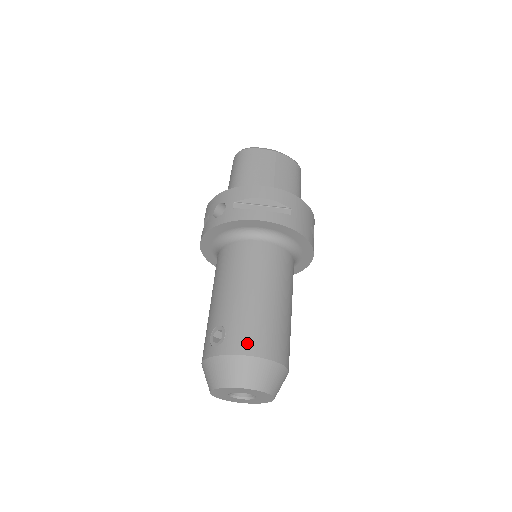
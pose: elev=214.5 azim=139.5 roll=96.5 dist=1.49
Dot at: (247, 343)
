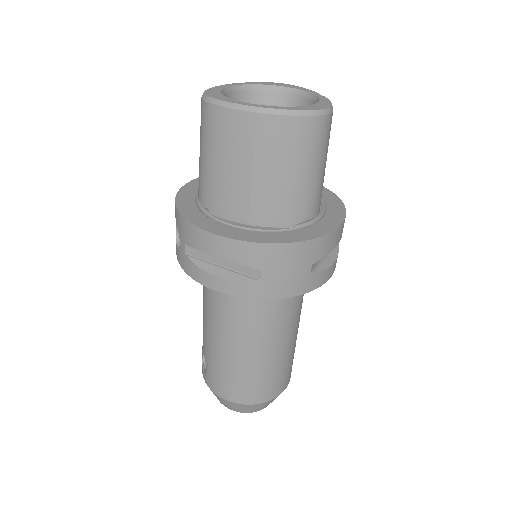
Dot at: (223, 390)
